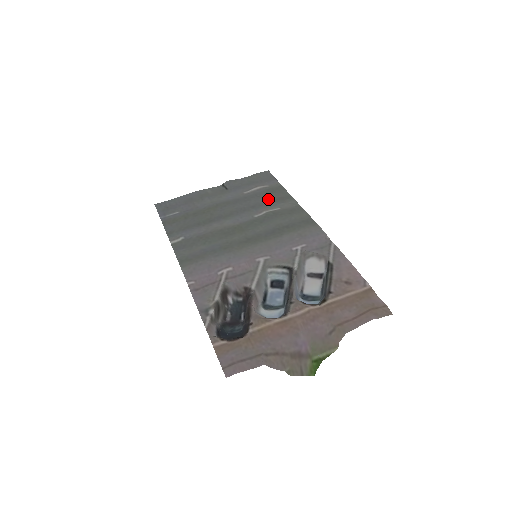
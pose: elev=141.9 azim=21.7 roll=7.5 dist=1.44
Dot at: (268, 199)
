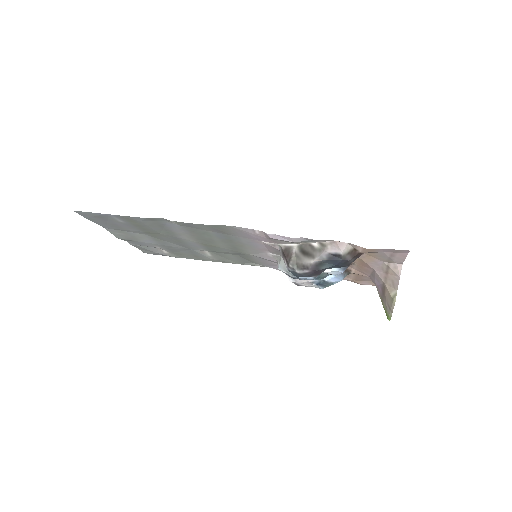
Dot at: (188, 253)
